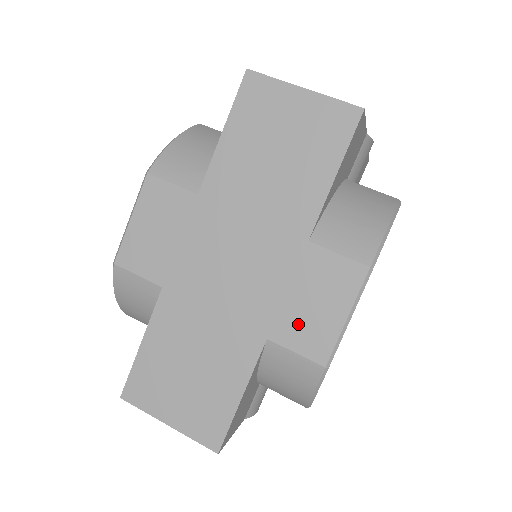
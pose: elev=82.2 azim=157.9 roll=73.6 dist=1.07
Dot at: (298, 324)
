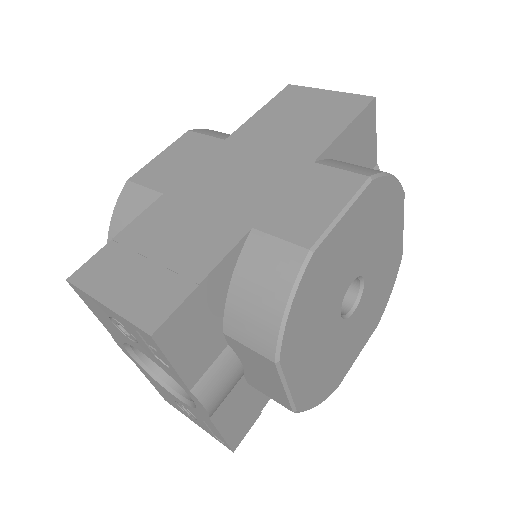
Dot at: (289, 216)
